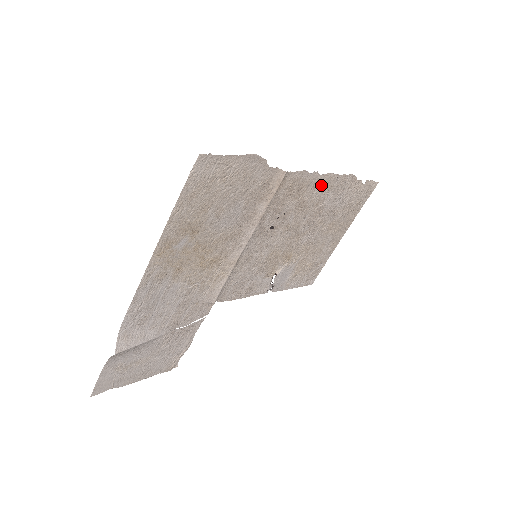
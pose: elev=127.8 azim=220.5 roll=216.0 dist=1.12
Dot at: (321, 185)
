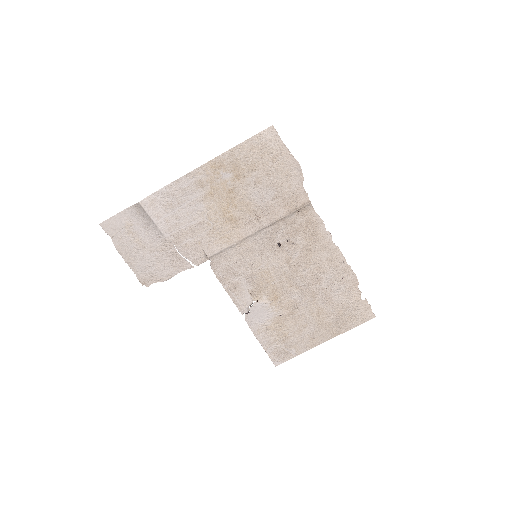
Dot at: (329, 253)
